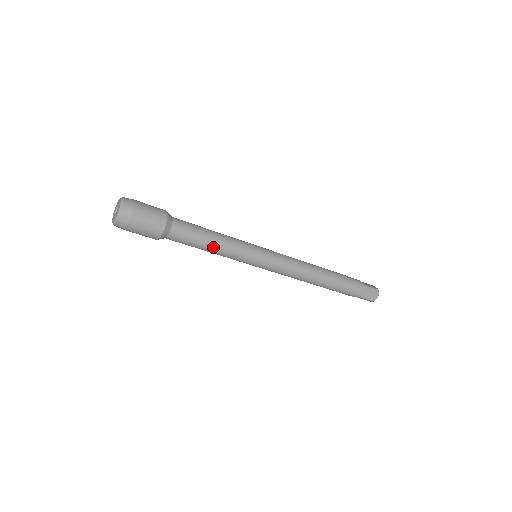
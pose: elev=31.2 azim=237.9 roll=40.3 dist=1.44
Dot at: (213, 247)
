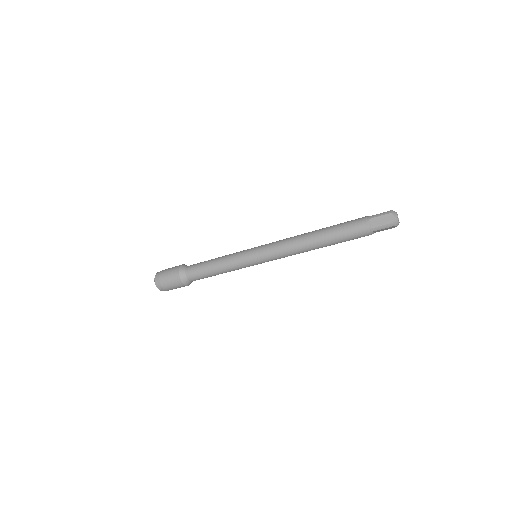
Dot at: (216, 267)
